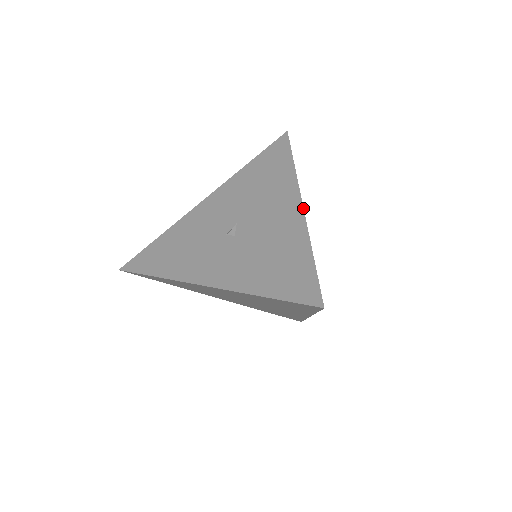
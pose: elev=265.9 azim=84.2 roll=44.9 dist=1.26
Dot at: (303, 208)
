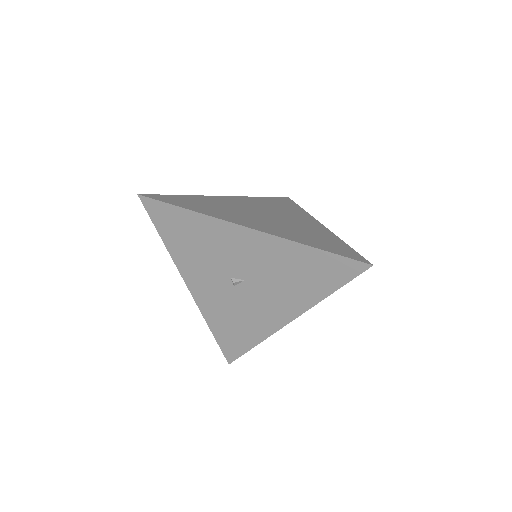
Dot at: occluded
